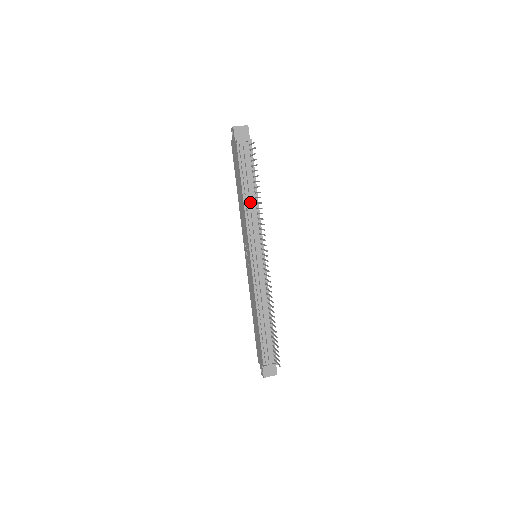
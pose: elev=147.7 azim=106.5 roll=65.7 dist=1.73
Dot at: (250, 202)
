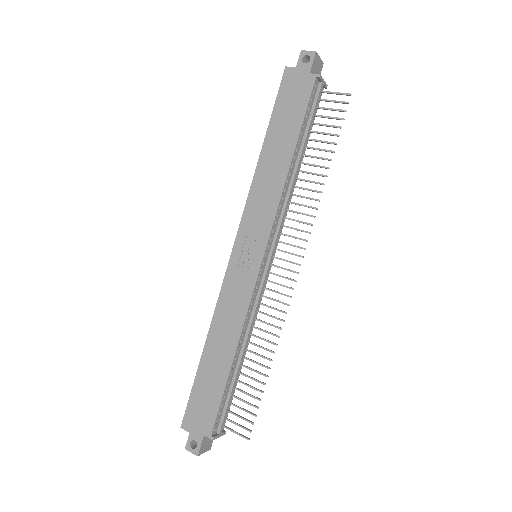
Dot at: (295, 173)
